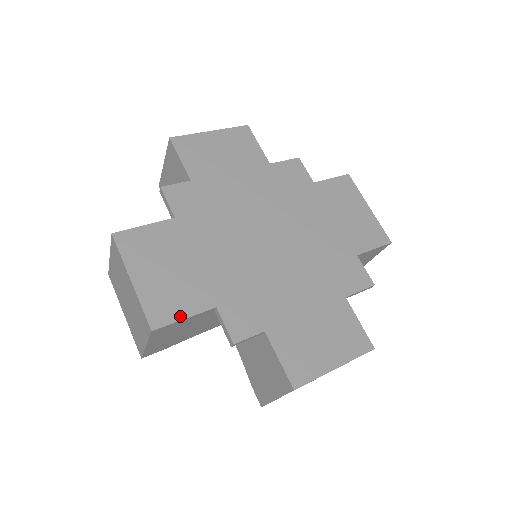
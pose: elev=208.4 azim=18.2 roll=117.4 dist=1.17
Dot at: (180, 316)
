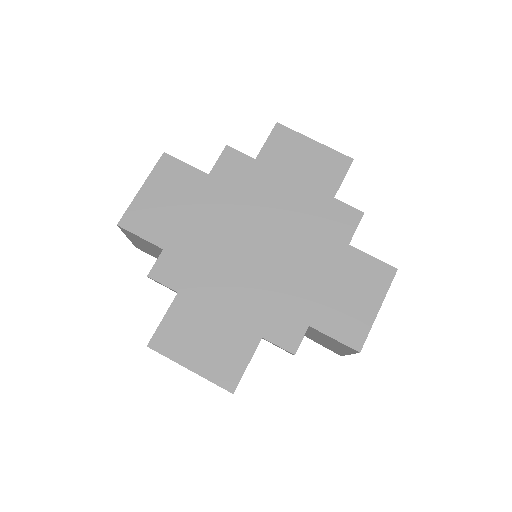
Dot at: (243, 366)
